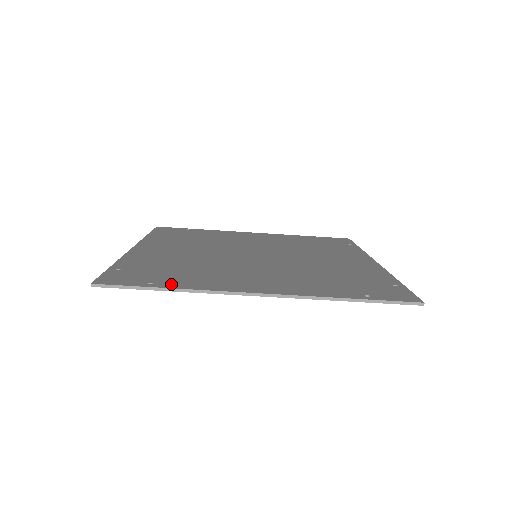
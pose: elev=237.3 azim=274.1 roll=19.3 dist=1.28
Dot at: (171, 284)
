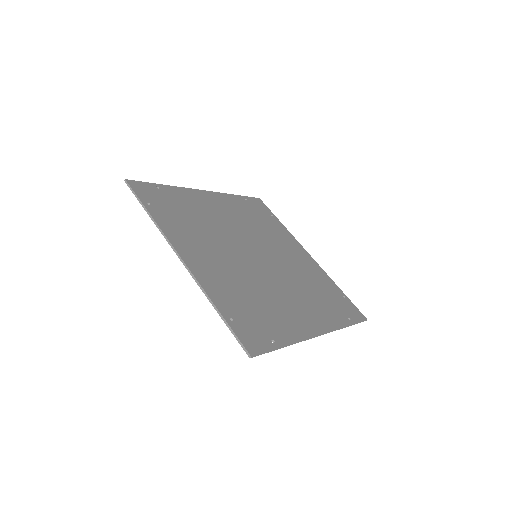
Dot at: (282, 338)
